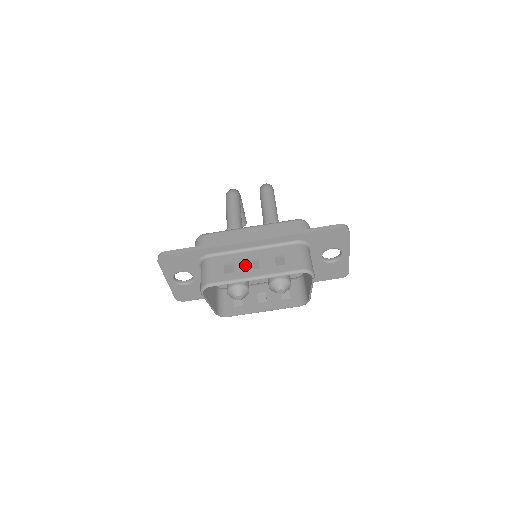
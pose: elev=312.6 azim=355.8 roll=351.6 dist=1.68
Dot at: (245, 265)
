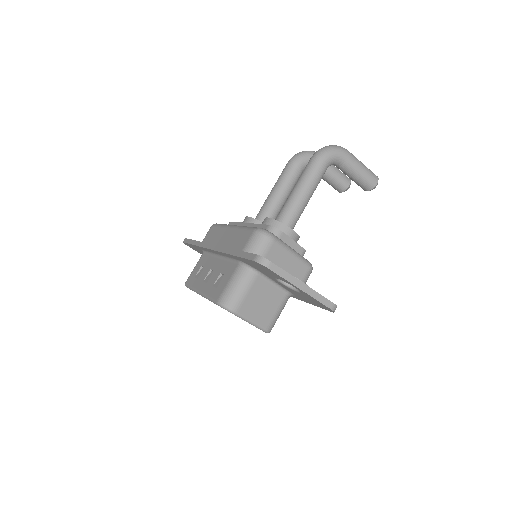
Dot at: (205, 274)
